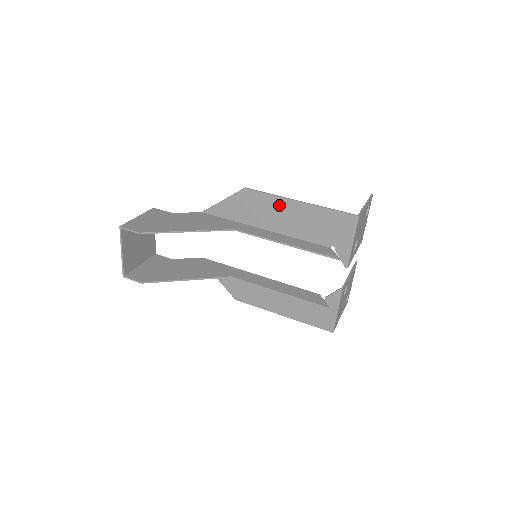
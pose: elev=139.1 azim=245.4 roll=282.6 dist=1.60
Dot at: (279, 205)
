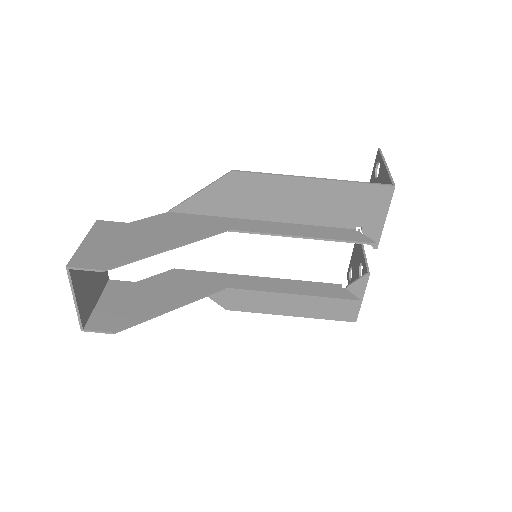
Dot at: (284, 187)
